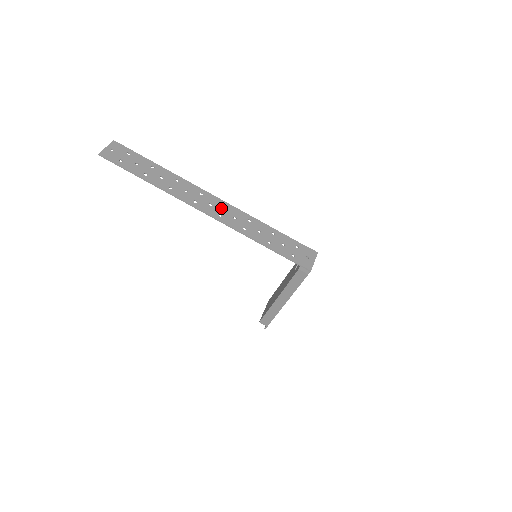
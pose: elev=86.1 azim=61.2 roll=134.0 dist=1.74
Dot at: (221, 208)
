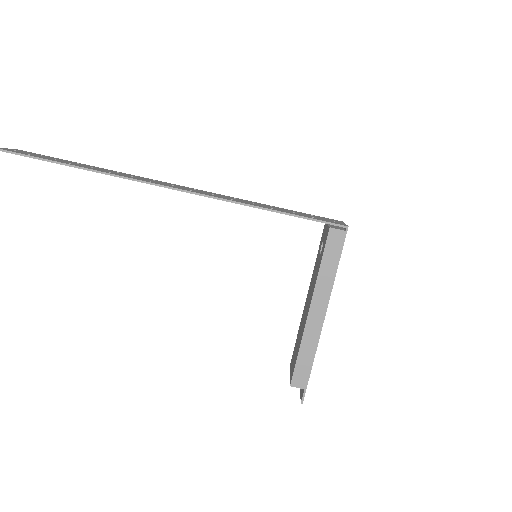
Dot at: (188, 188)
